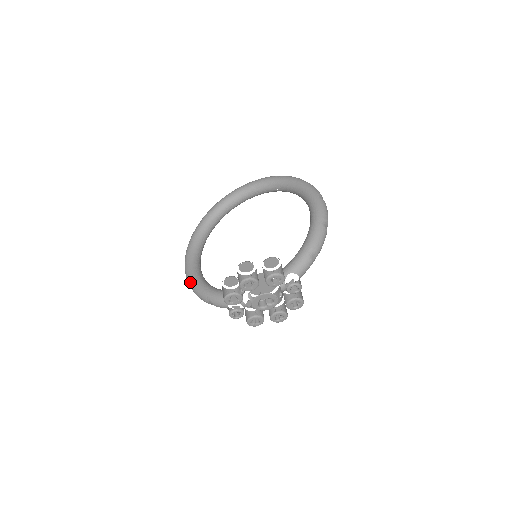
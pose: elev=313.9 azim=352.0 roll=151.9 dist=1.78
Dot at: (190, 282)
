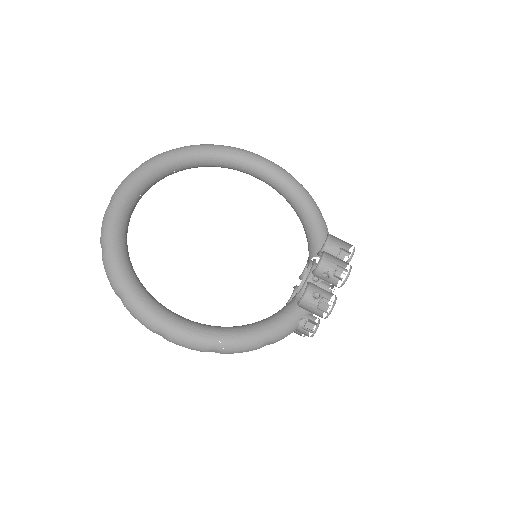
Dot at: (214, 343)
